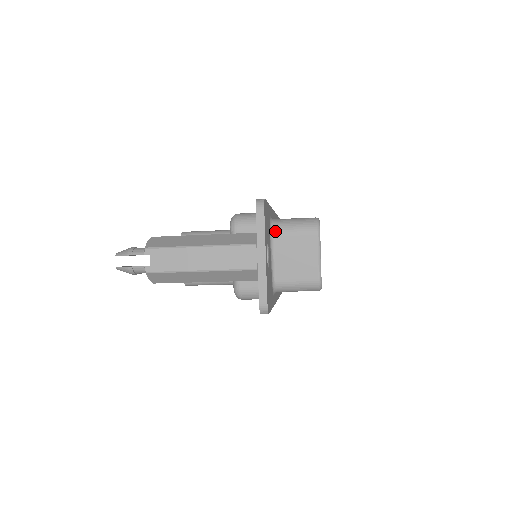
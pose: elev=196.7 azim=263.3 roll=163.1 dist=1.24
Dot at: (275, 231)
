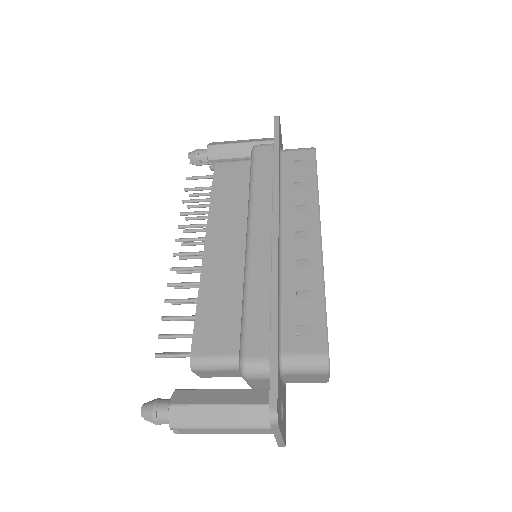
Dot at: (285, 373)
